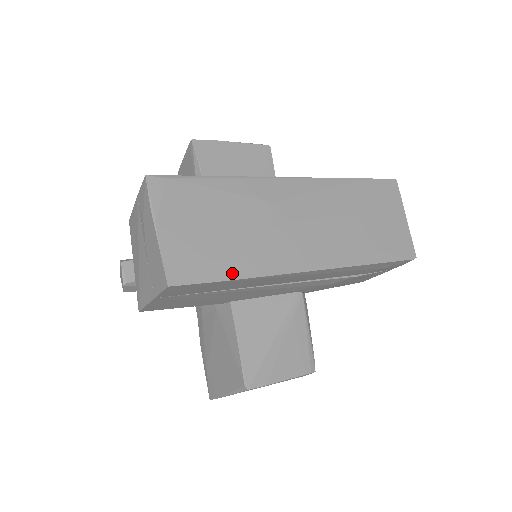
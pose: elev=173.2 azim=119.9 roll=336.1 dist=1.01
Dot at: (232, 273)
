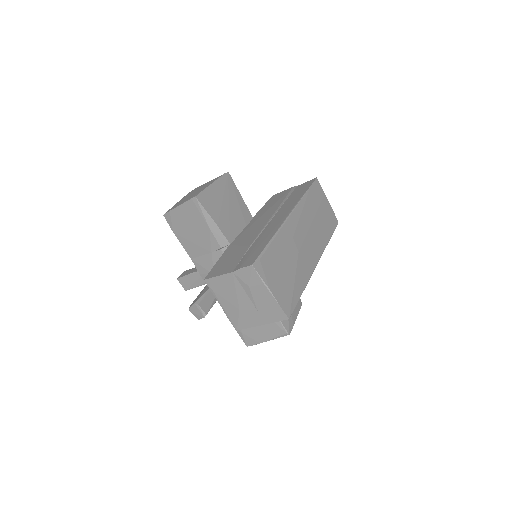
Dot at: (300, 292)
